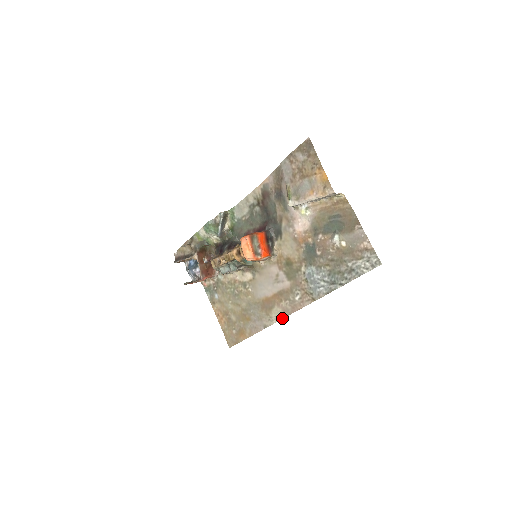
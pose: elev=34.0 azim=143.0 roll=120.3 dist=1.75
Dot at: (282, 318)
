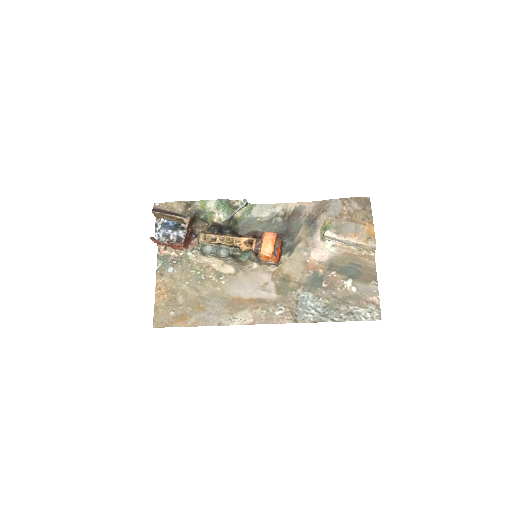
Dot at: (248, 324)
